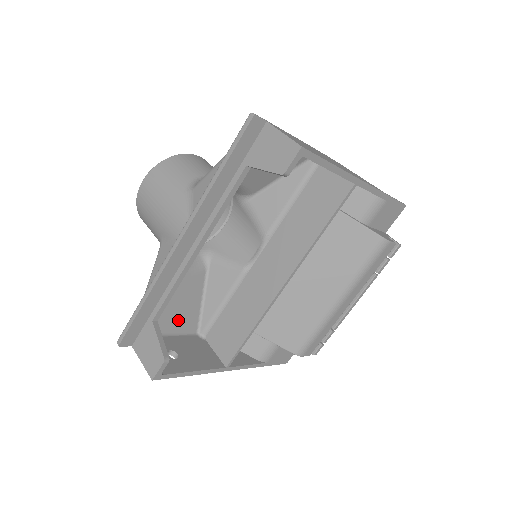
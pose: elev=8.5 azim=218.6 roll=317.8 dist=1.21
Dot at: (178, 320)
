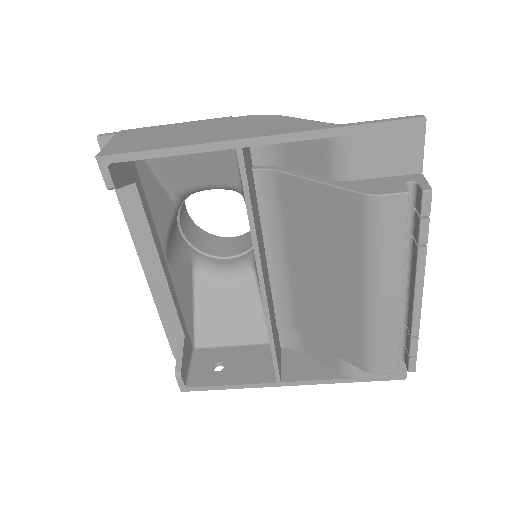
Dot at: (238, 330)
